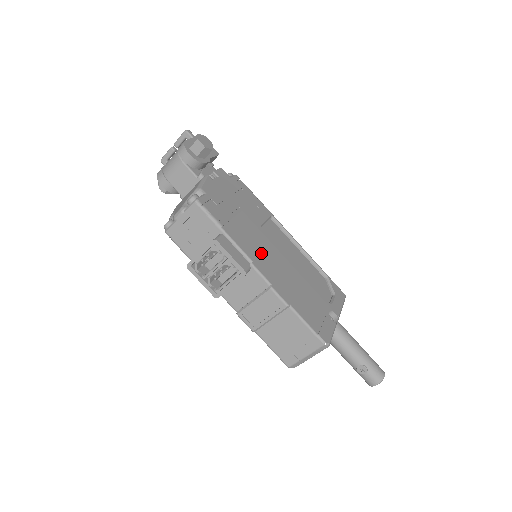
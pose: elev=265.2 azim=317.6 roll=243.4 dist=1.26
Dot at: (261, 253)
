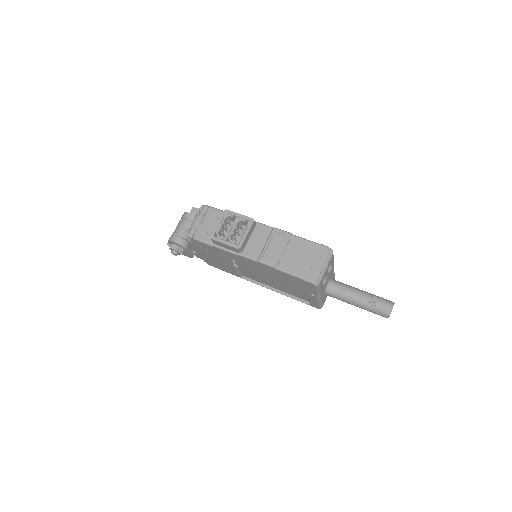
Dot at: occluded
